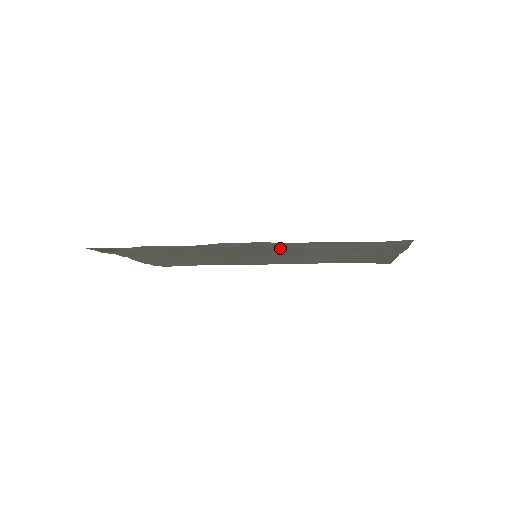
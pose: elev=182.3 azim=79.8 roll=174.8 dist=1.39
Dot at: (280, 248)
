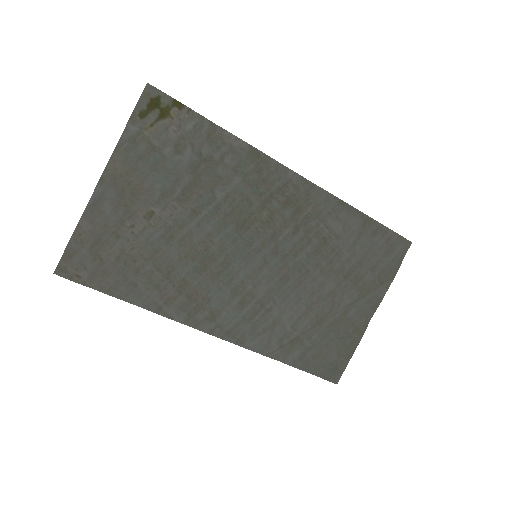
Dot at: (309, 222)
